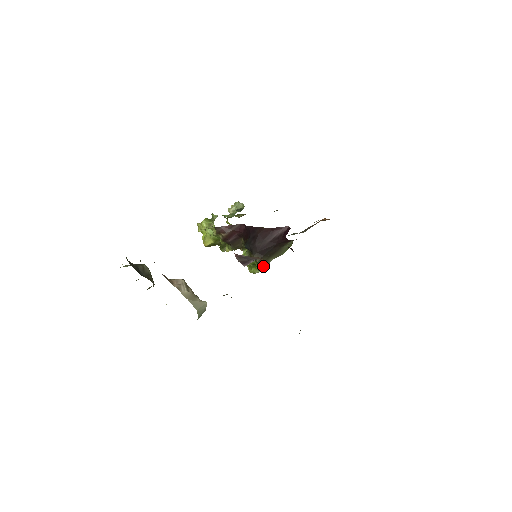
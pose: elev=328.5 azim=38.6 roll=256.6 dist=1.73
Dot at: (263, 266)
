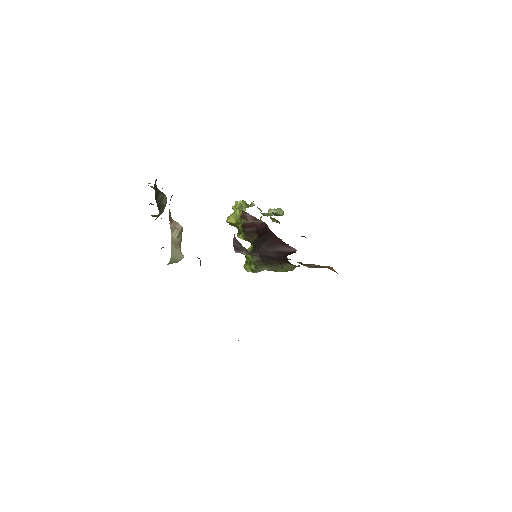
Dot at: (256, 268)
